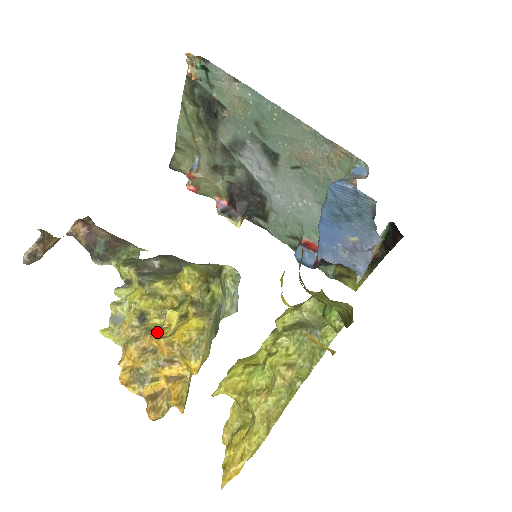
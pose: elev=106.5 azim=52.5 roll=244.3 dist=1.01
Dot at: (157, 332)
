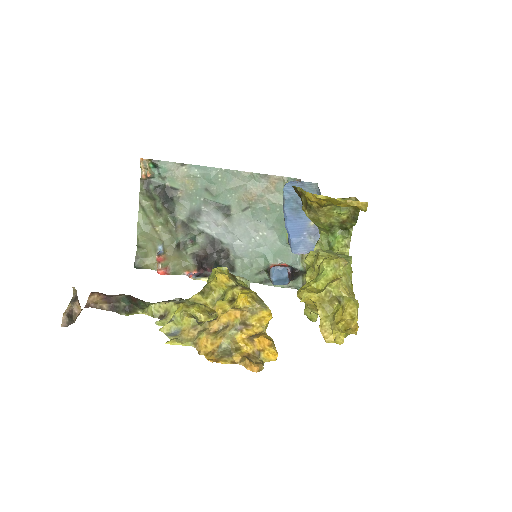
Dot at: (220, 313)
